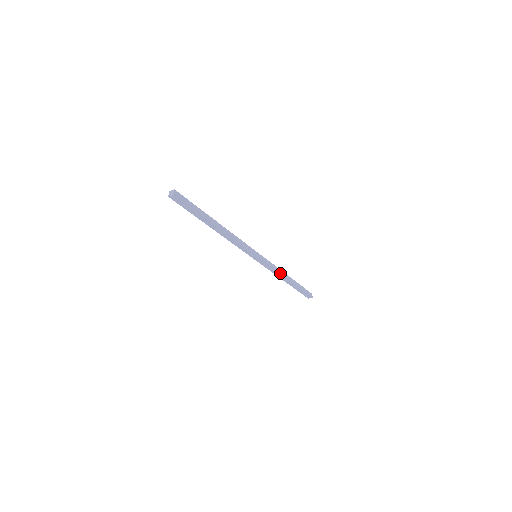
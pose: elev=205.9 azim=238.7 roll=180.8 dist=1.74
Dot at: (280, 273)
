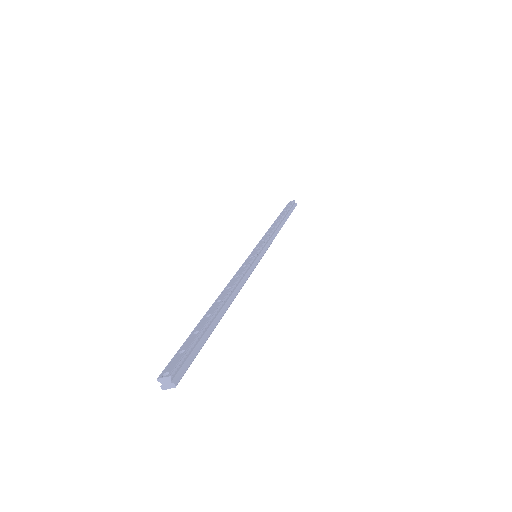
Dot at: occluded
